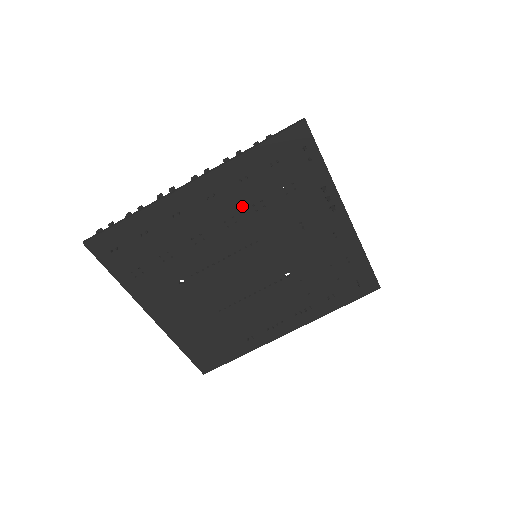
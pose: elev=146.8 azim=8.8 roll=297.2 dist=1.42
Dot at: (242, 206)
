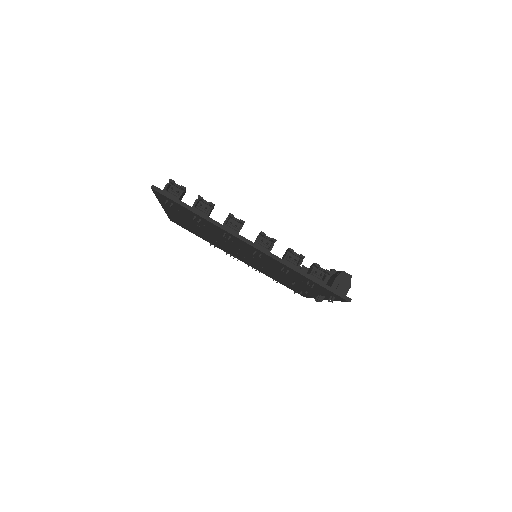
Dot at: (271, 263)
